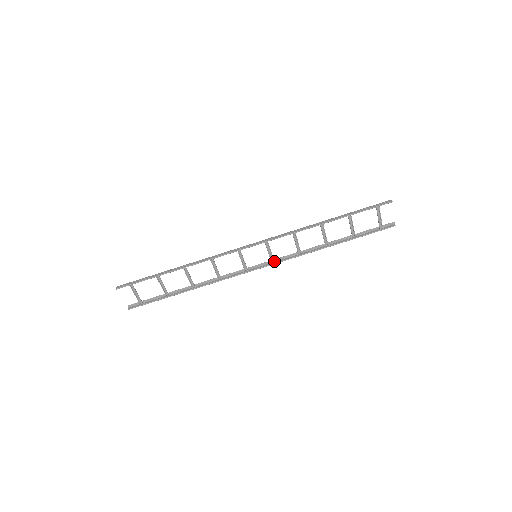
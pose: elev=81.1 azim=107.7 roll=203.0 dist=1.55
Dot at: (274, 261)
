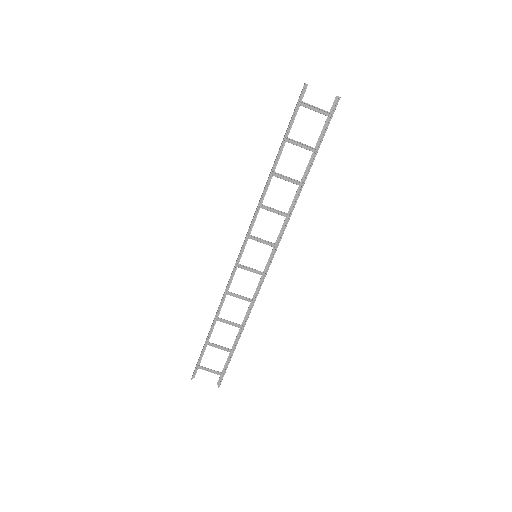
Dot at: (277, 245)
